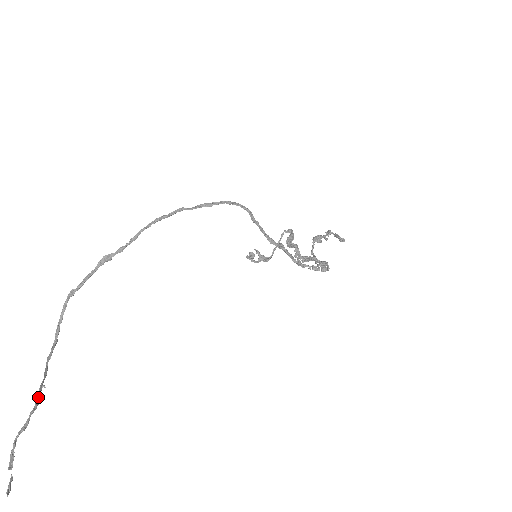
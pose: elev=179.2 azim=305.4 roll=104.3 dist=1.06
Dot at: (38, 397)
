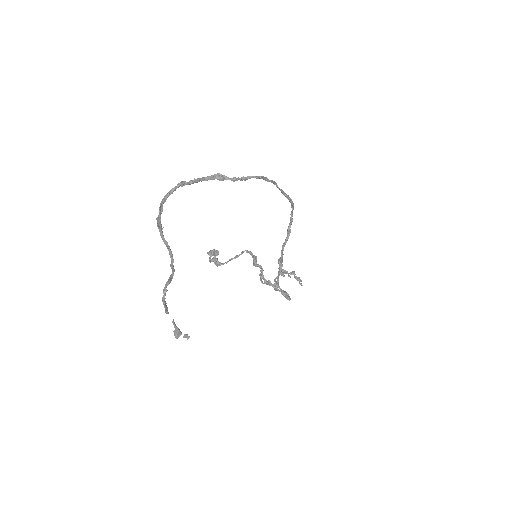
Dot at: (173, 259)
